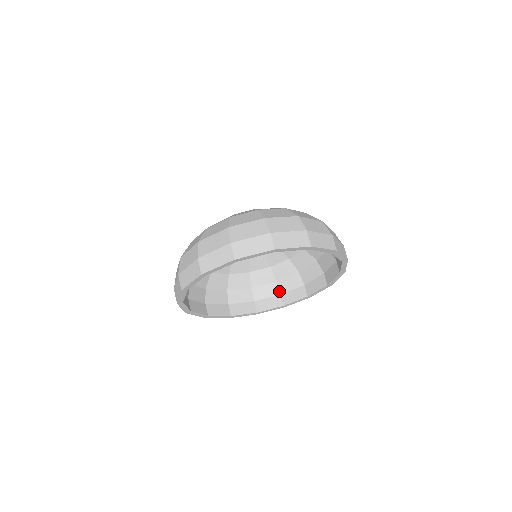
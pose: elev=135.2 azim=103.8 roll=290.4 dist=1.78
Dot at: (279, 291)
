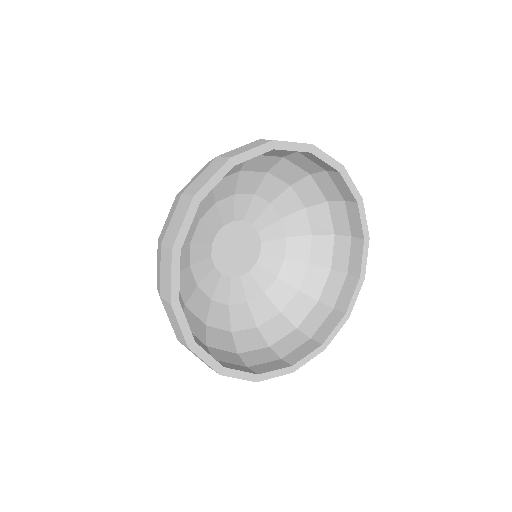
Dot at: (307, 336)
